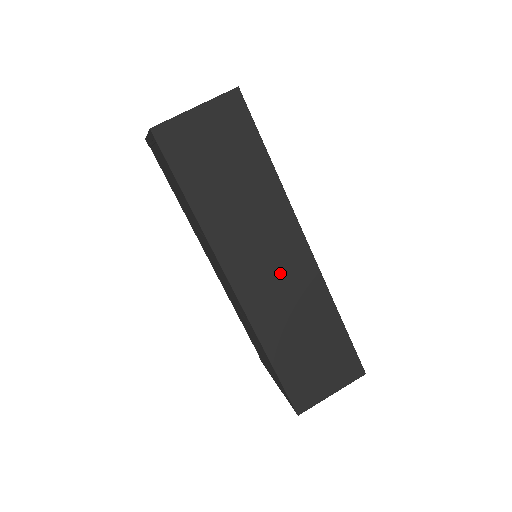
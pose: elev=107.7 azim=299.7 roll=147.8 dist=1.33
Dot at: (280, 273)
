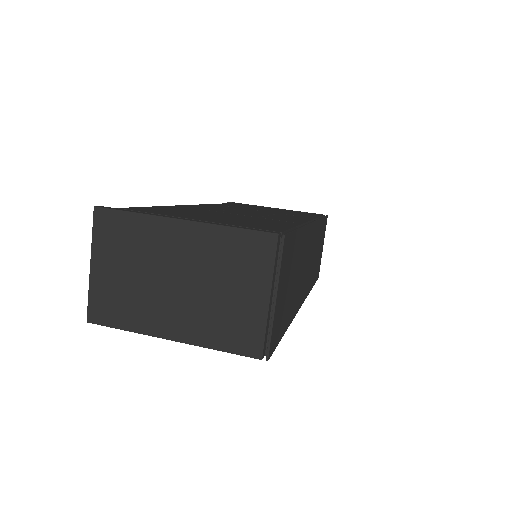
Dot at: (310, 258)
